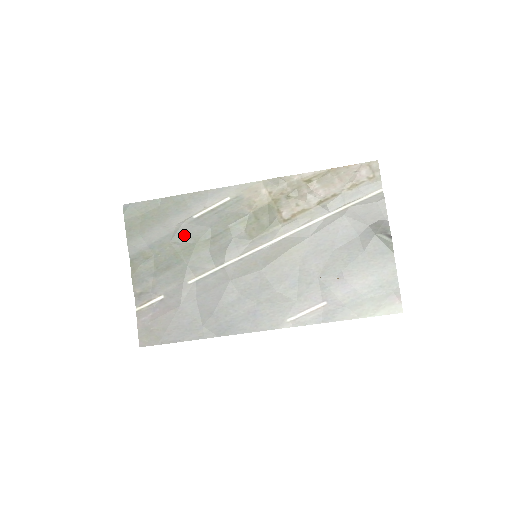
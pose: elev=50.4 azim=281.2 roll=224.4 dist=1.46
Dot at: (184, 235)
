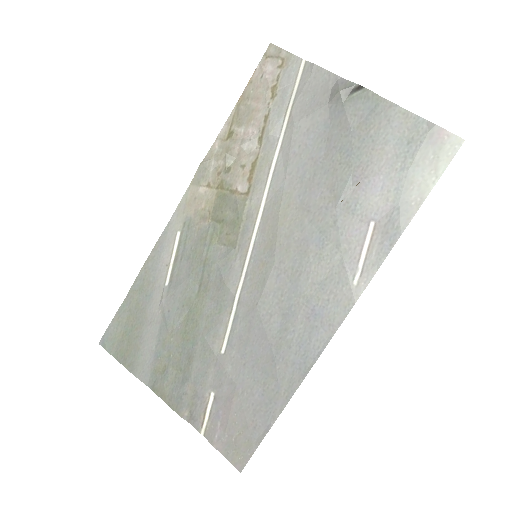
Dot at: (174, 311)
